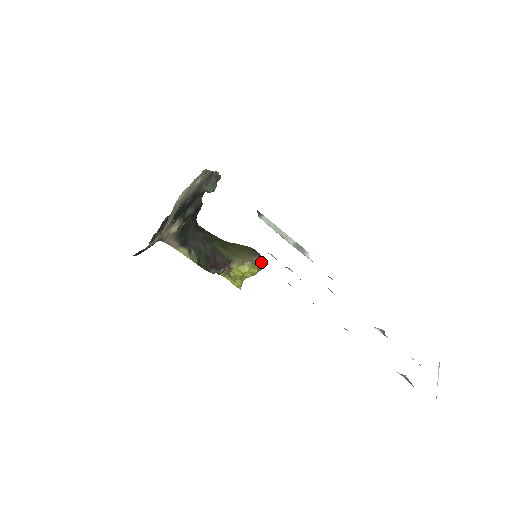
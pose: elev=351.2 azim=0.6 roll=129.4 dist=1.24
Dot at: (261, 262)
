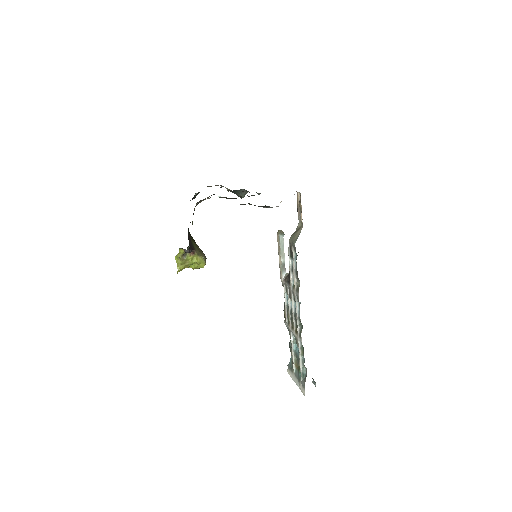
Dot at: occluded
